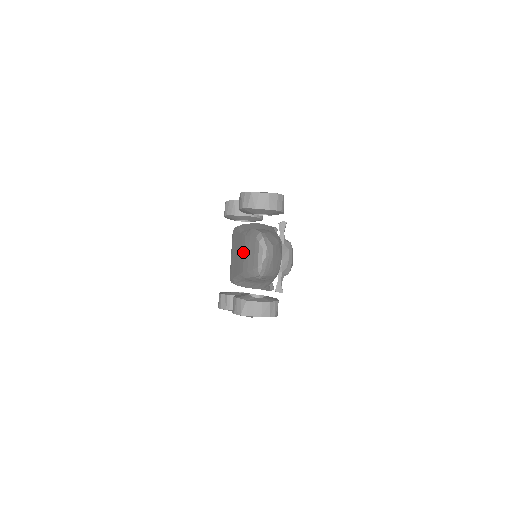
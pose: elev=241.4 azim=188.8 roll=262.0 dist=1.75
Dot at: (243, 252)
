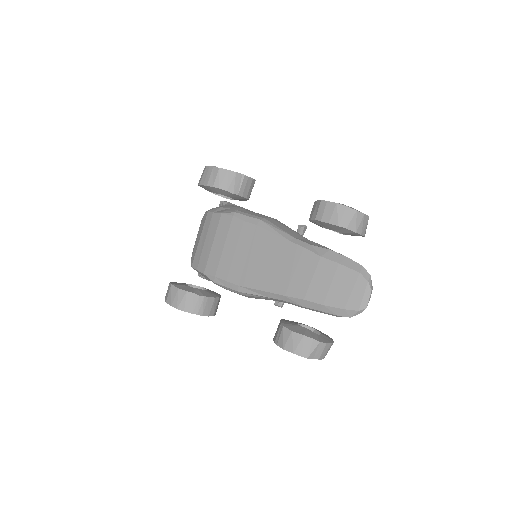
Dot at: (309, 274)
